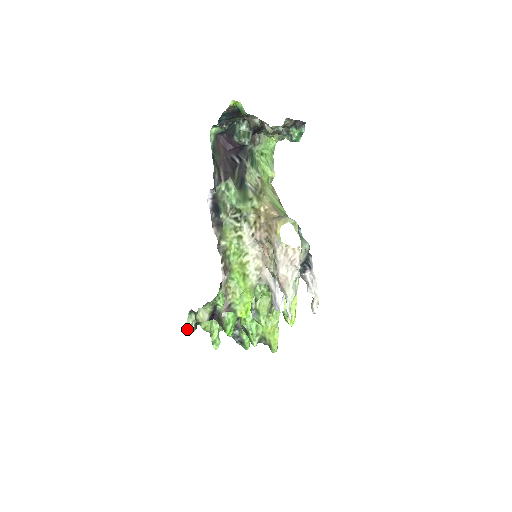
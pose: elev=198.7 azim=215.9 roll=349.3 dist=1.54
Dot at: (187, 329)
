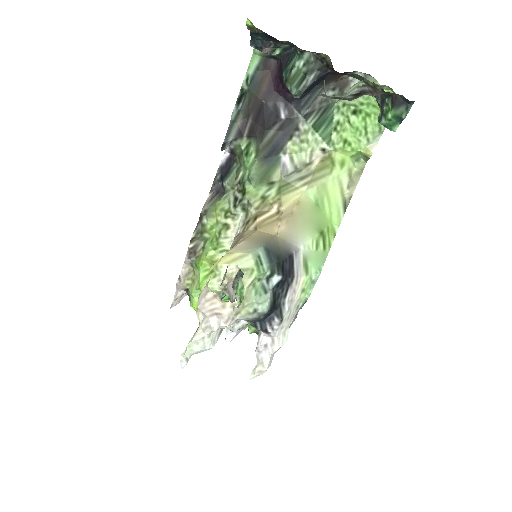
Dot at: occluded
